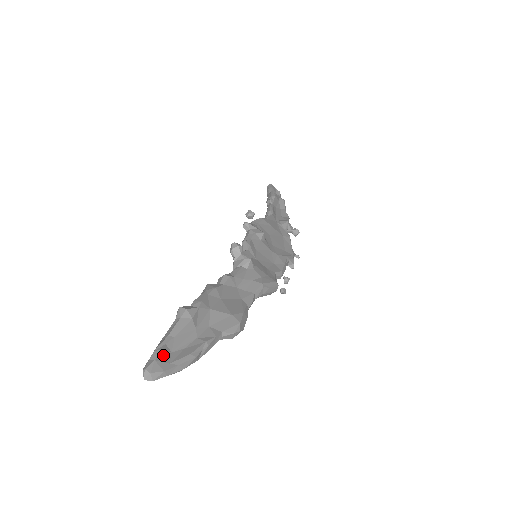
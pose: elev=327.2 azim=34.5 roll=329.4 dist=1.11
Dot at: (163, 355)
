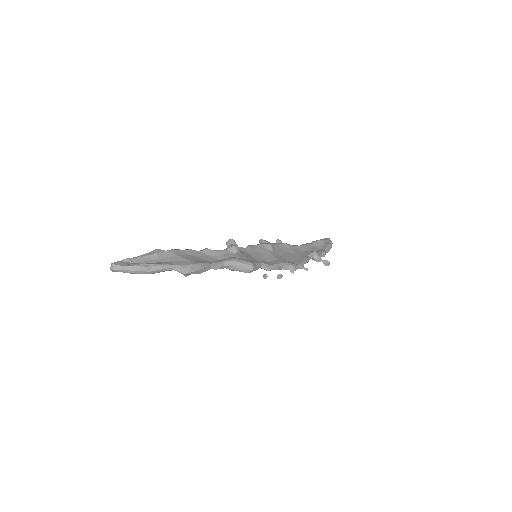
Dot at: (127, 261)
